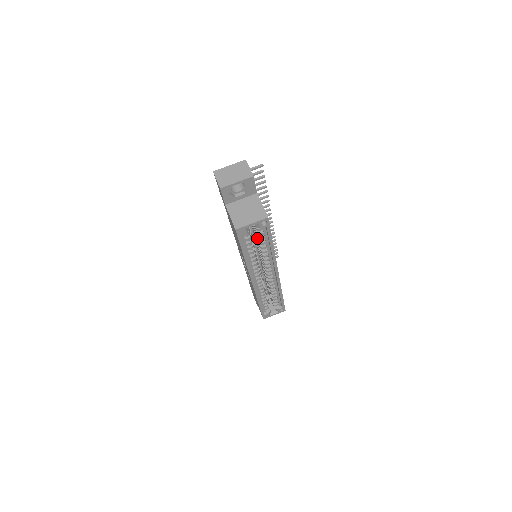
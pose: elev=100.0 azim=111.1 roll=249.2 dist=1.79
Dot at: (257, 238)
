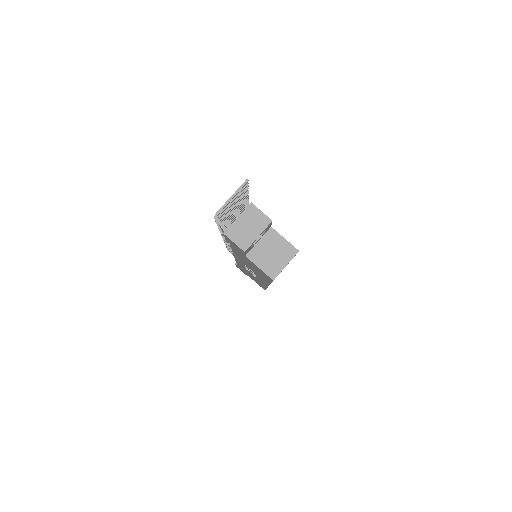
Dot at: occluded
